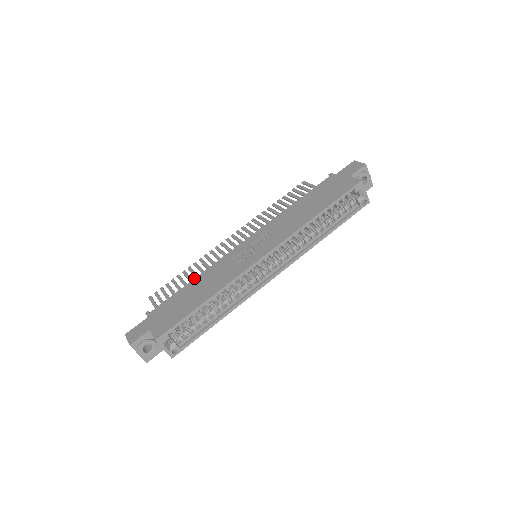
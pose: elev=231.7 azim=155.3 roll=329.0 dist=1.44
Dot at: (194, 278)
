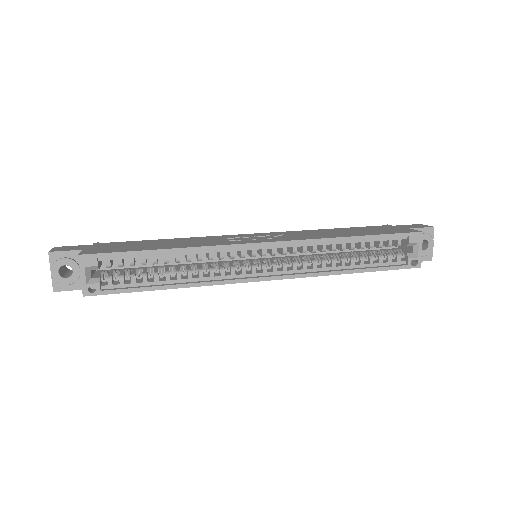
Dot at: occluded
